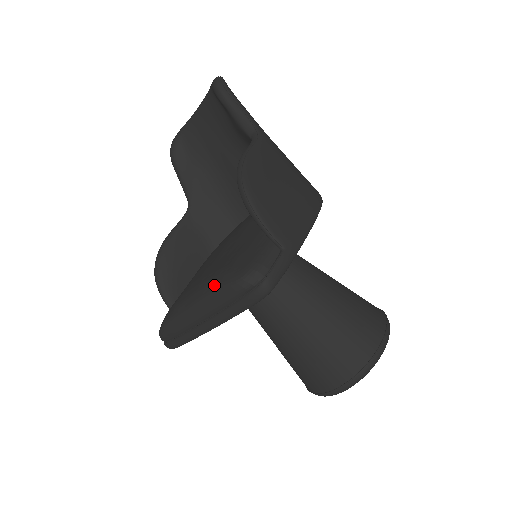
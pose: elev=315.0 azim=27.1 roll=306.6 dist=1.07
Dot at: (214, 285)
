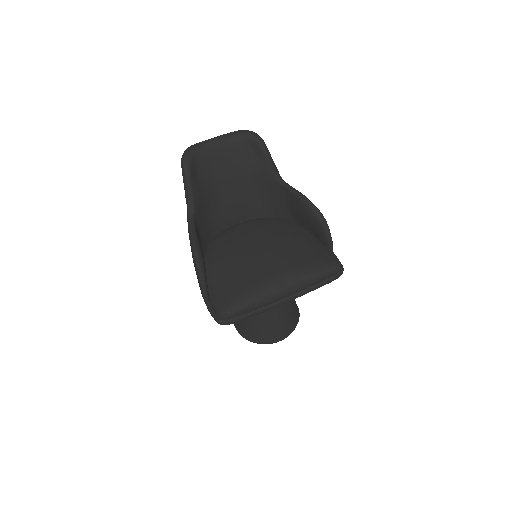
Dot at: (316, 271)
